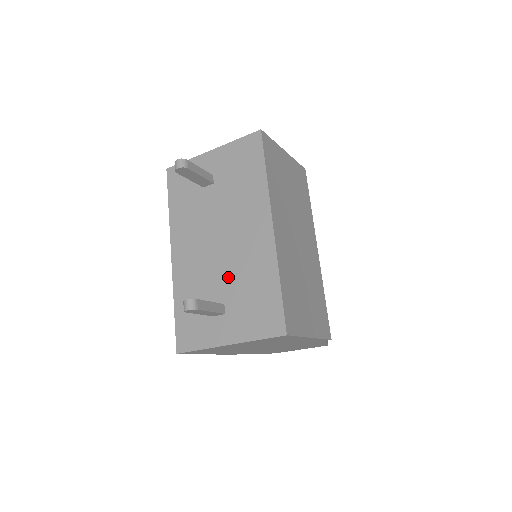
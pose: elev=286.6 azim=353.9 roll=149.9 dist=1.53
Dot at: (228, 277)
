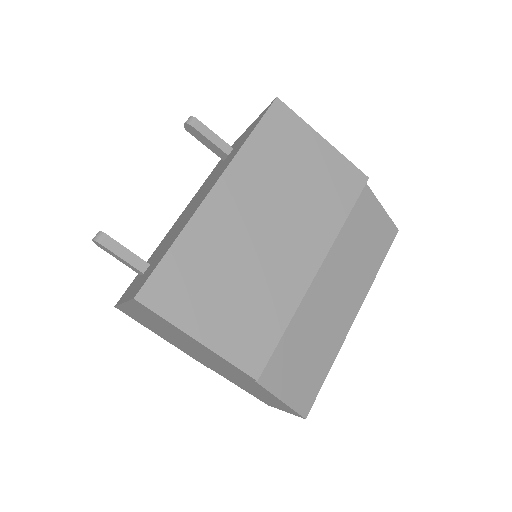
Dot at: (169, 239)
